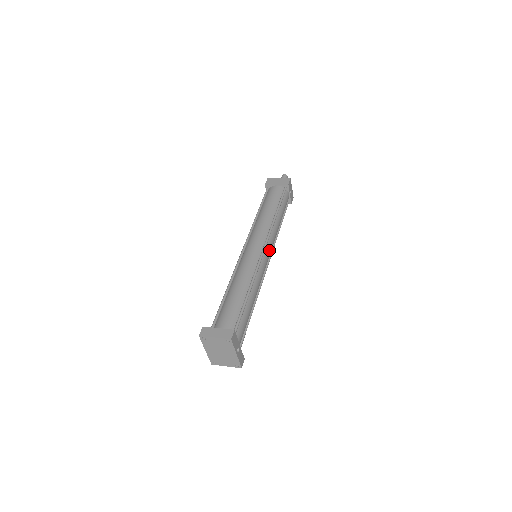
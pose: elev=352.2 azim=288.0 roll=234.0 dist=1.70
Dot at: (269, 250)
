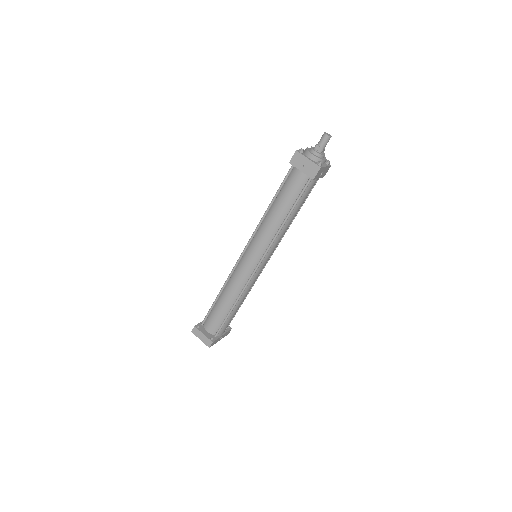
Dot at: (267, 259)
